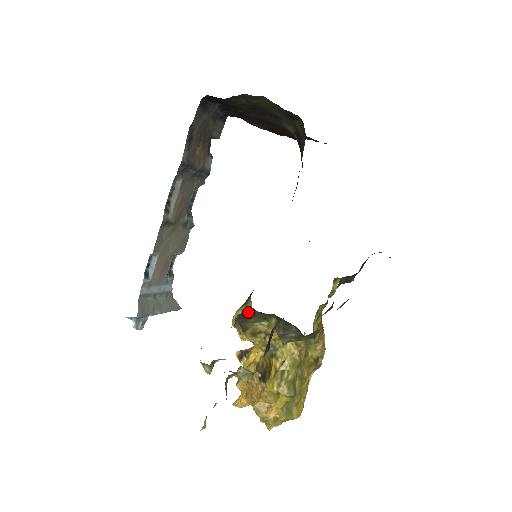
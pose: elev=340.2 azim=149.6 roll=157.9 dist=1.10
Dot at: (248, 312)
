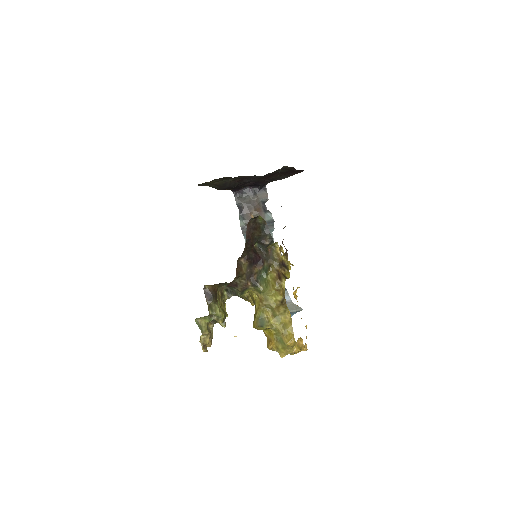
Dot at: (228, 287)
